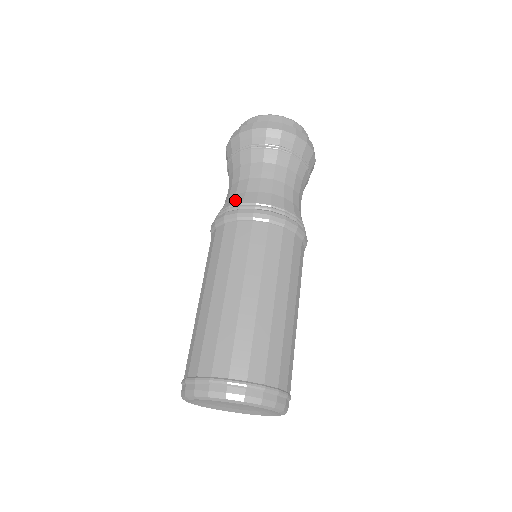
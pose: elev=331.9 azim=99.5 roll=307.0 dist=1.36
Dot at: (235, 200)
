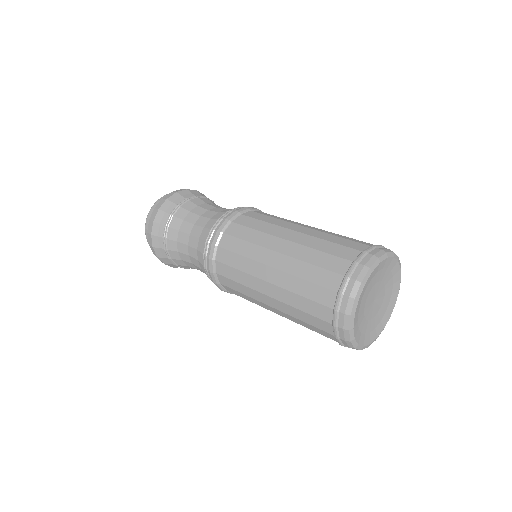
Dot at: (217, 216)
